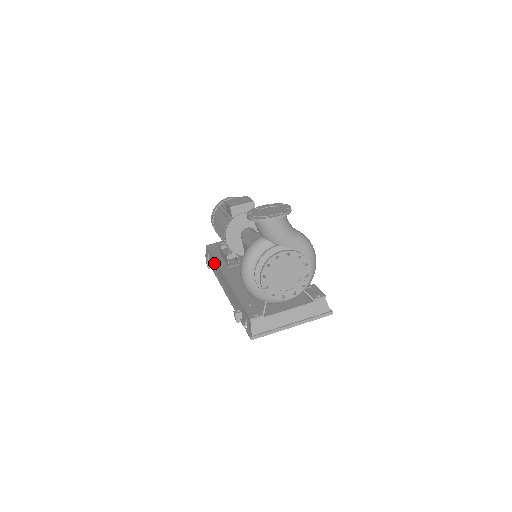
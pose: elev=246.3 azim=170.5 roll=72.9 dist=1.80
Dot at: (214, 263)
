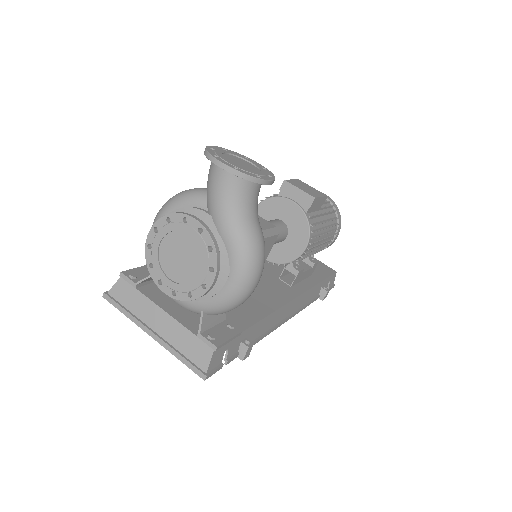
Dot at: occluded
